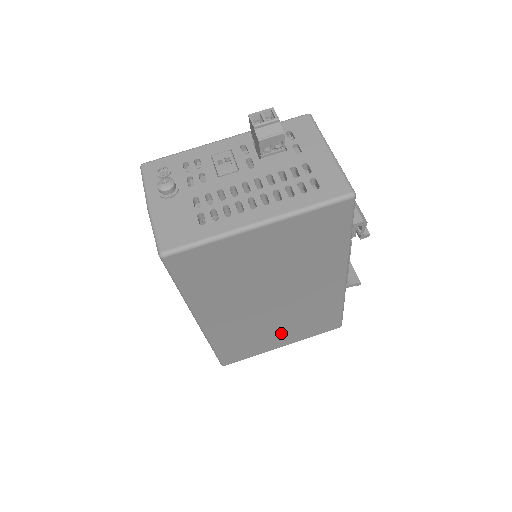
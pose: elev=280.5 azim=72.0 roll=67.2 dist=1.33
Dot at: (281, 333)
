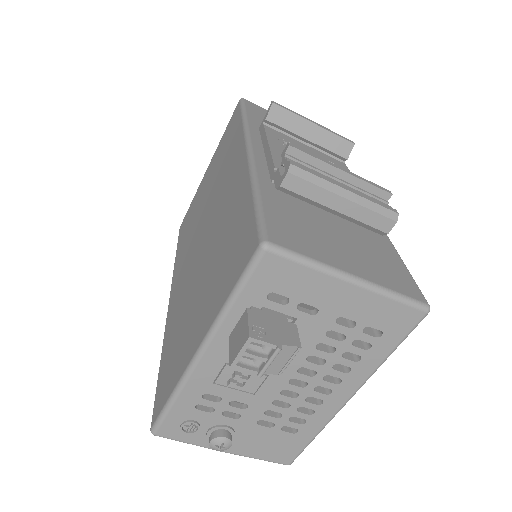
Dot at: occluded
